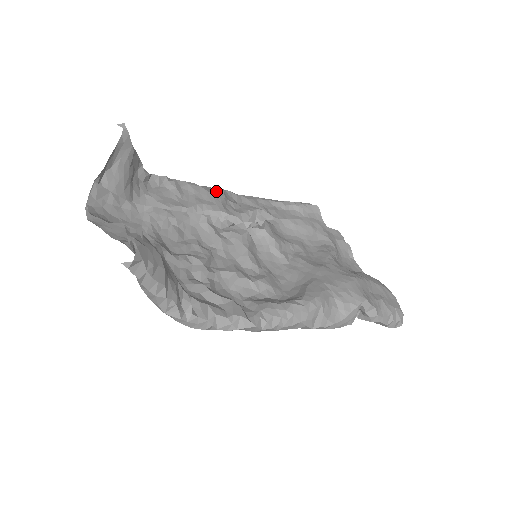
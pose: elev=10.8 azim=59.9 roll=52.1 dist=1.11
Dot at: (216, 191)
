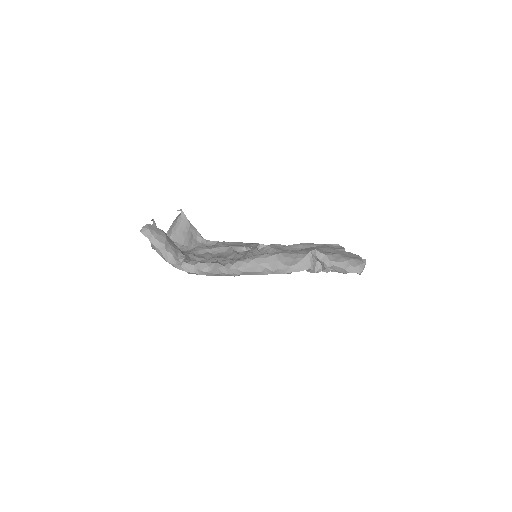
Dot at: (251, 243)
